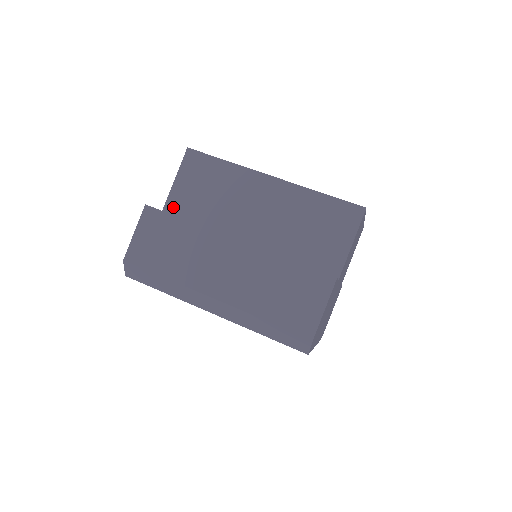
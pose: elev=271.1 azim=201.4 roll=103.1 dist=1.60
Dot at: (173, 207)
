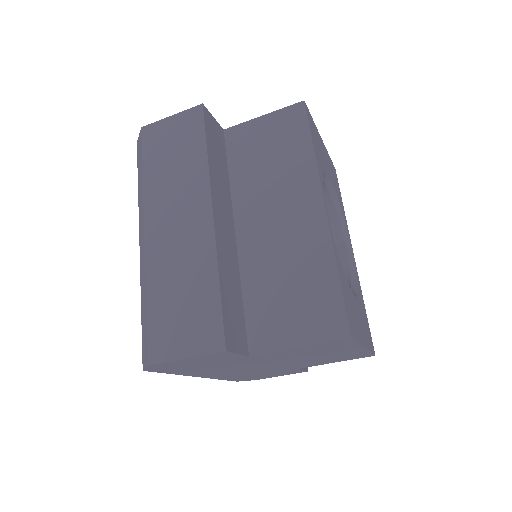
Dot at: (234, 136)
